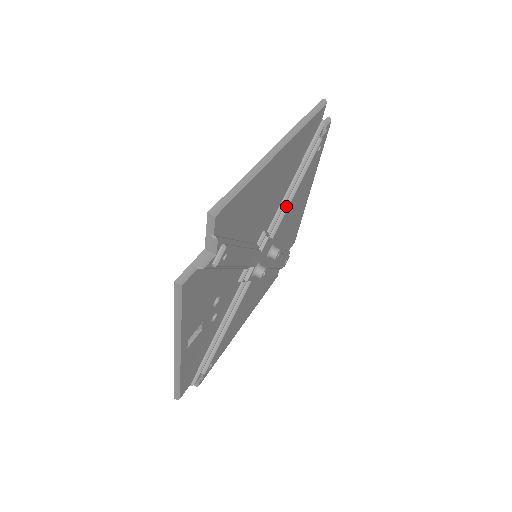
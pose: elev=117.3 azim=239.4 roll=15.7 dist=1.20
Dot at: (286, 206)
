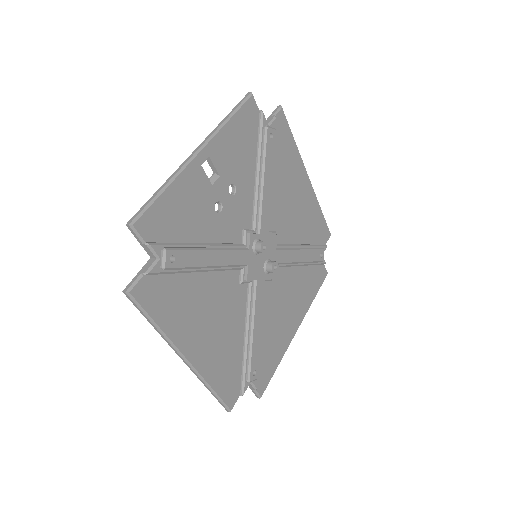
Dot at: (292, 248)
